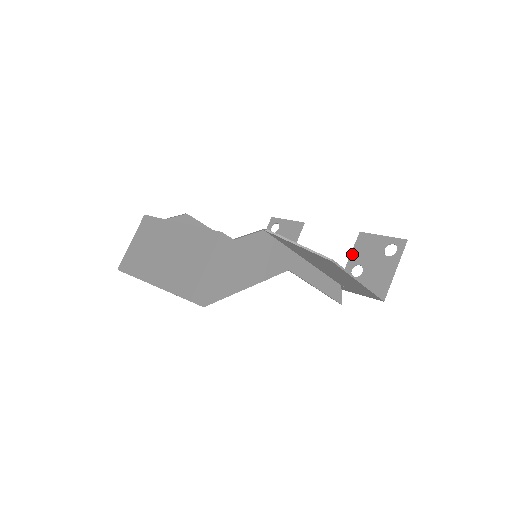
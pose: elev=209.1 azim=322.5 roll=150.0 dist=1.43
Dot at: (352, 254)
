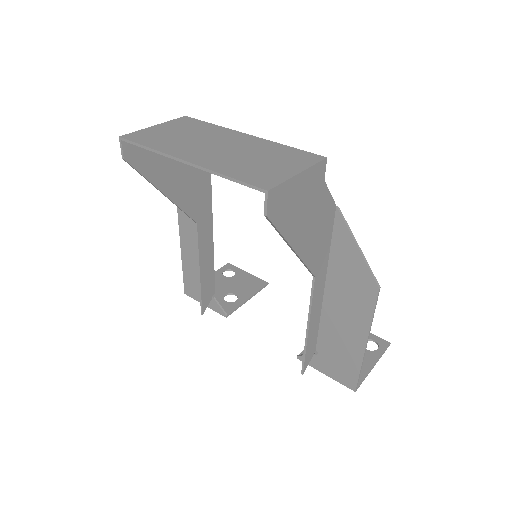
Dot at: occluded
